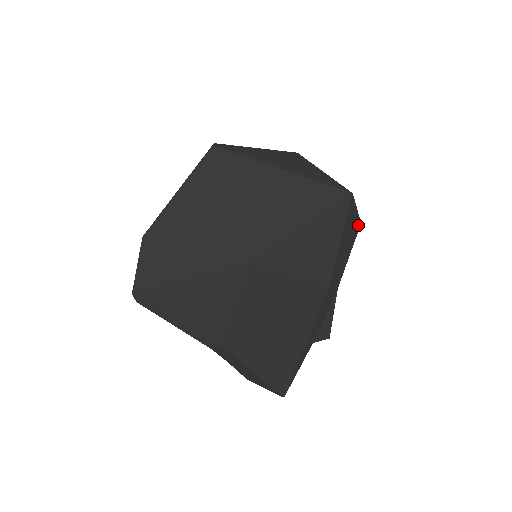
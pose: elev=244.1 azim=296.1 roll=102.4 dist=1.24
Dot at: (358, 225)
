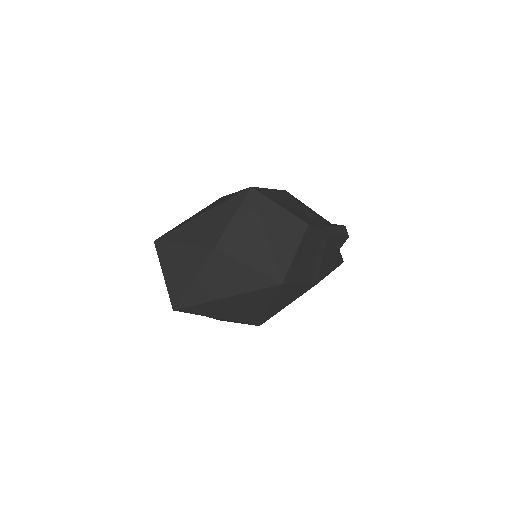
Dot at: (307, 232)
